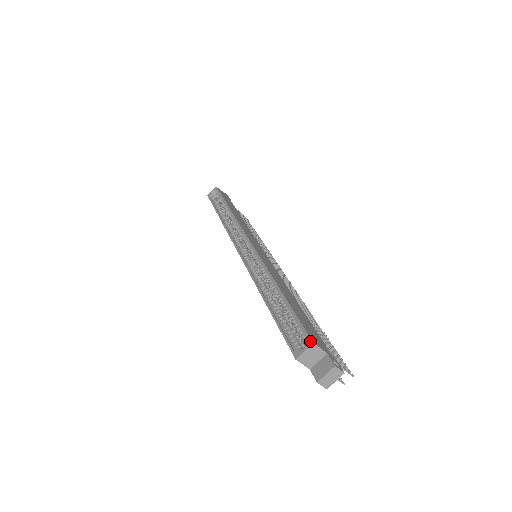
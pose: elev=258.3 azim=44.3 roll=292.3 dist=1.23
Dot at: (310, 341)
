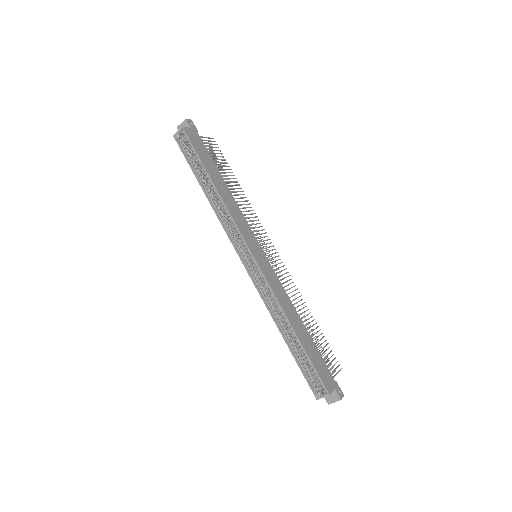
Dot at: (327, 393)
